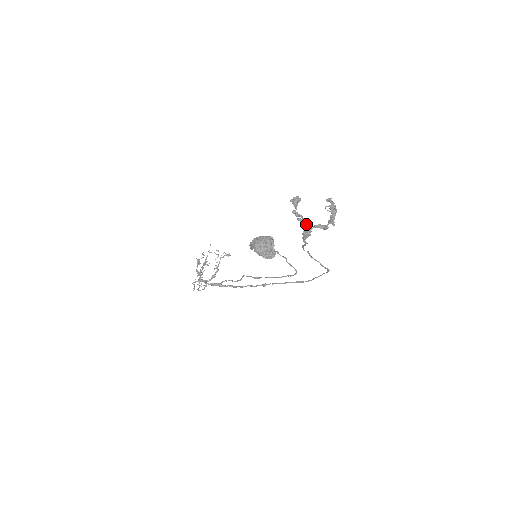
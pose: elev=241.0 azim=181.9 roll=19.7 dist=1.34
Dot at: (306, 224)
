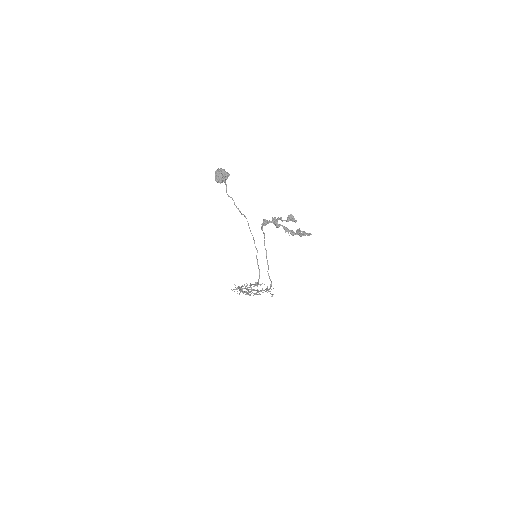
Dot at: (272, 218)
